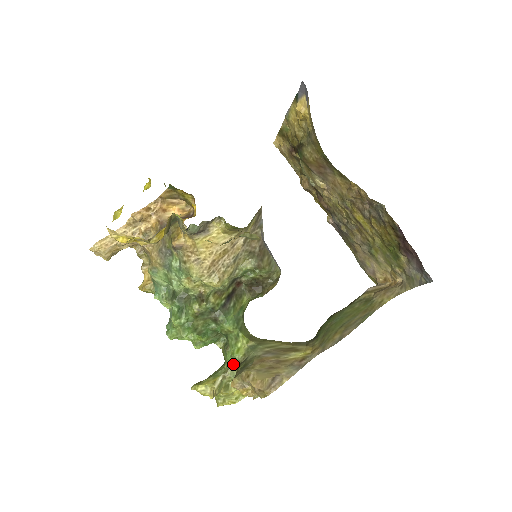
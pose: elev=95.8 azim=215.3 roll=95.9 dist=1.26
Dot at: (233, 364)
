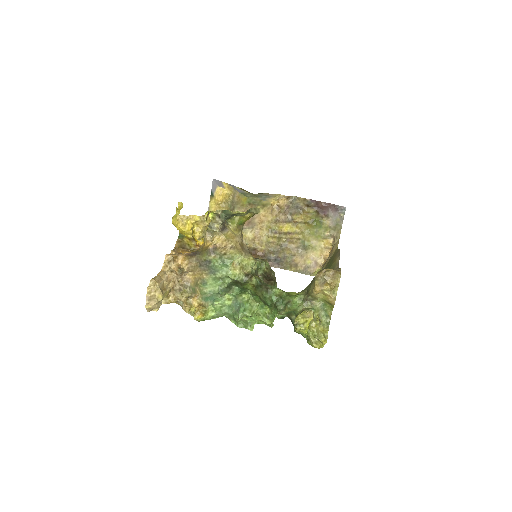
Dot at: (302, 302)
